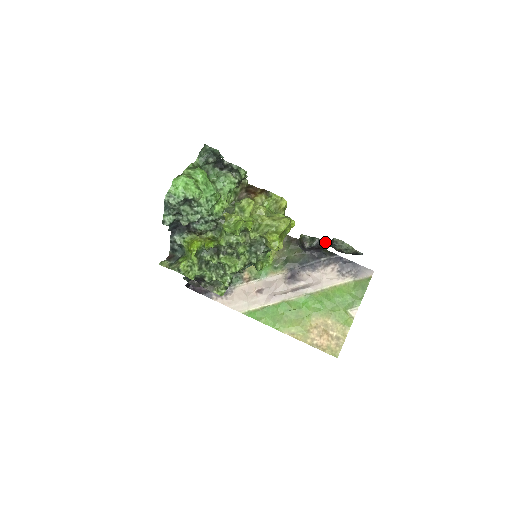
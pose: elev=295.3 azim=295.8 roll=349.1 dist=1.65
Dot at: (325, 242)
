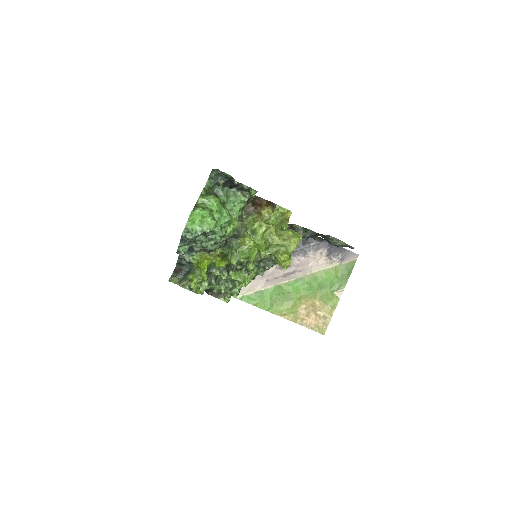
Dot at: (318, 234)
